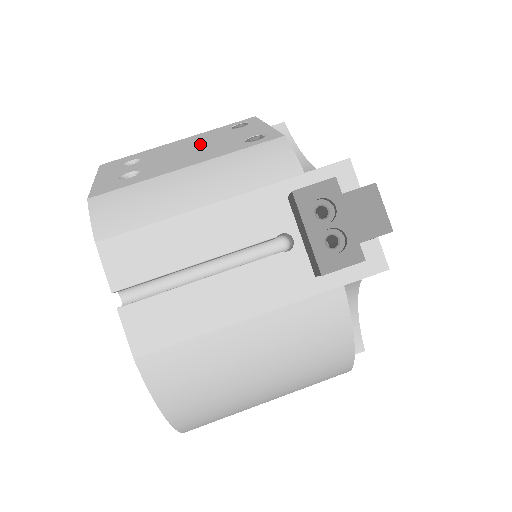
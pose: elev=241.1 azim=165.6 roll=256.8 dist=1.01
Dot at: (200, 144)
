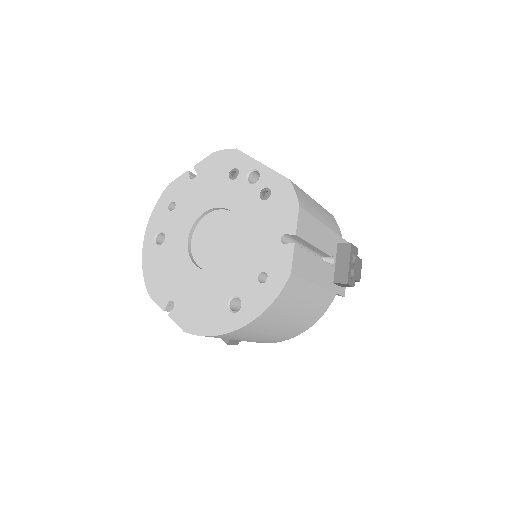
Dot at: occluded
